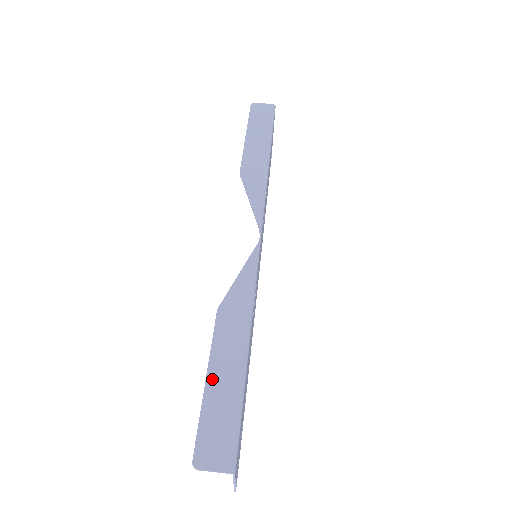
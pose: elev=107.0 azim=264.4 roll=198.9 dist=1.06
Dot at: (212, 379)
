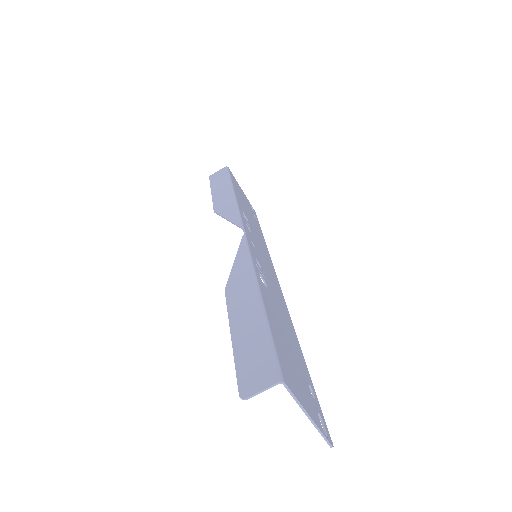
Dot at: (236, 332)
